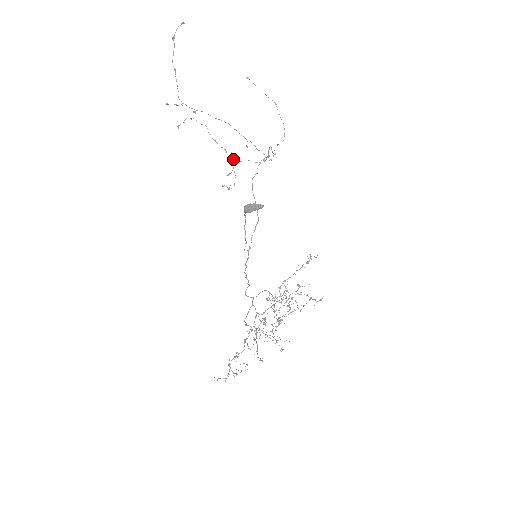
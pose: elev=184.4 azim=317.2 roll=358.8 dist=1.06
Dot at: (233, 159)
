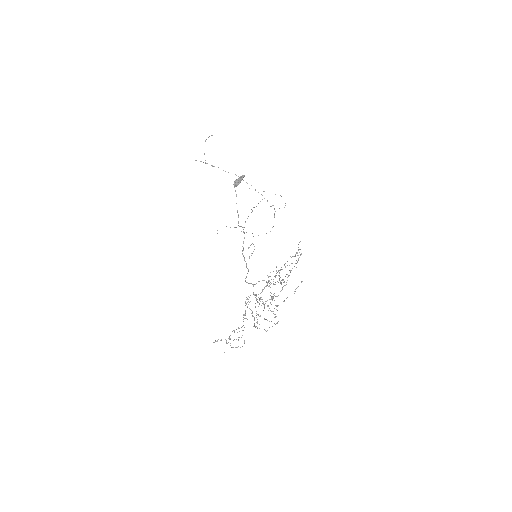
Dot at: occluded
